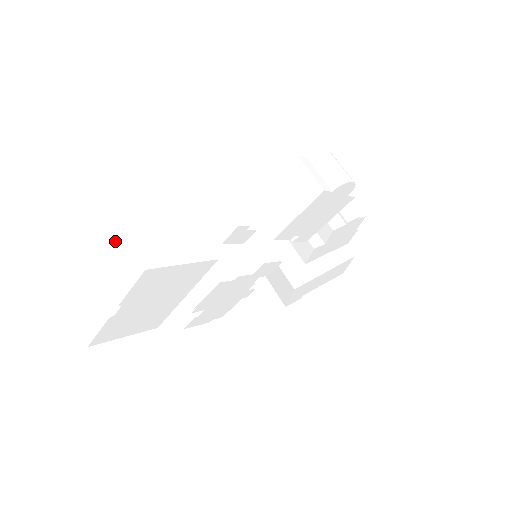
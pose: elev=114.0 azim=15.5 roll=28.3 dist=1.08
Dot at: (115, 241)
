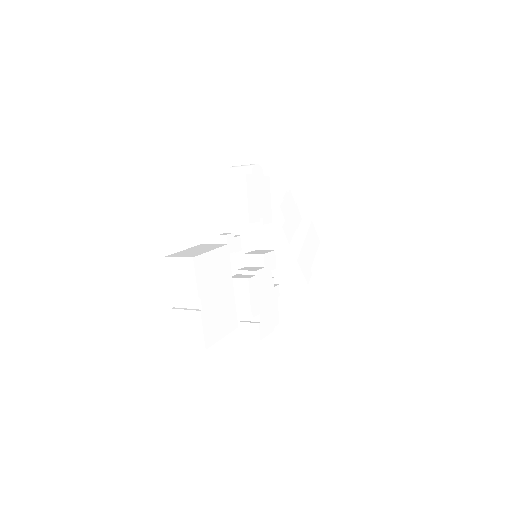
Dot at: (169, 269)
